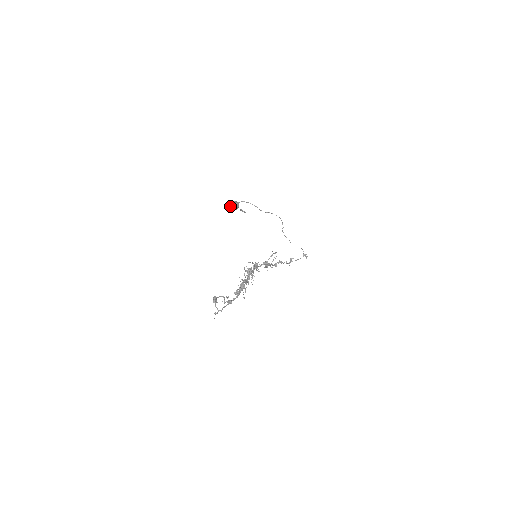
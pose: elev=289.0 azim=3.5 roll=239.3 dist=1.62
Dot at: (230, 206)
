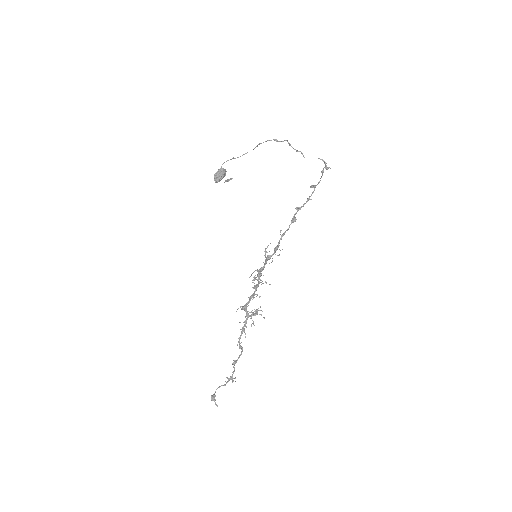
Dot at: occluded
